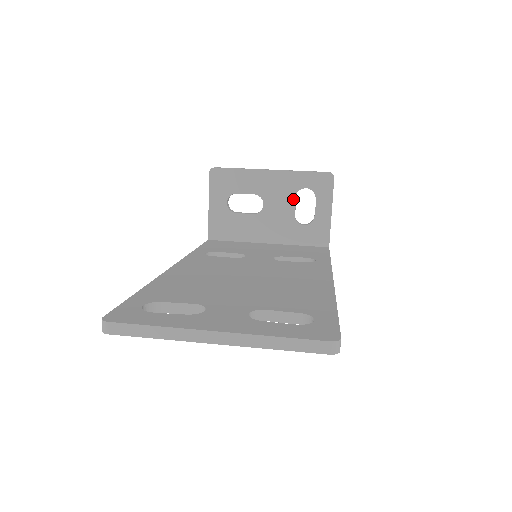
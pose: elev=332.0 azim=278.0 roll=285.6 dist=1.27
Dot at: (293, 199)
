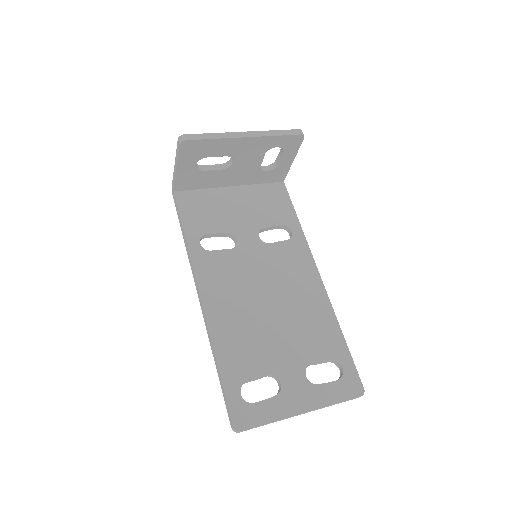
Dot at: (262, 156)
